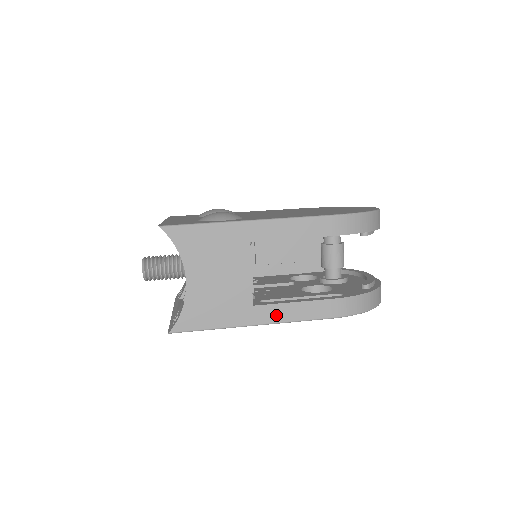
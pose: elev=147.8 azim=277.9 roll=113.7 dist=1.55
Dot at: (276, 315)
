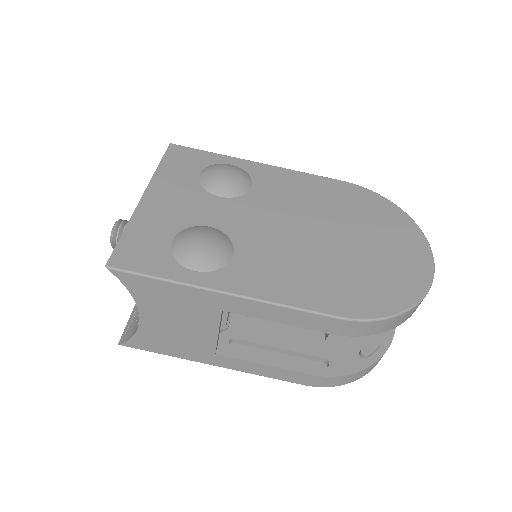
Dot at: (240, 366)
